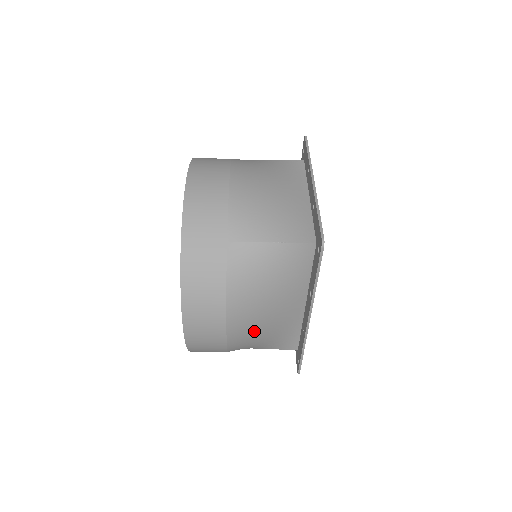
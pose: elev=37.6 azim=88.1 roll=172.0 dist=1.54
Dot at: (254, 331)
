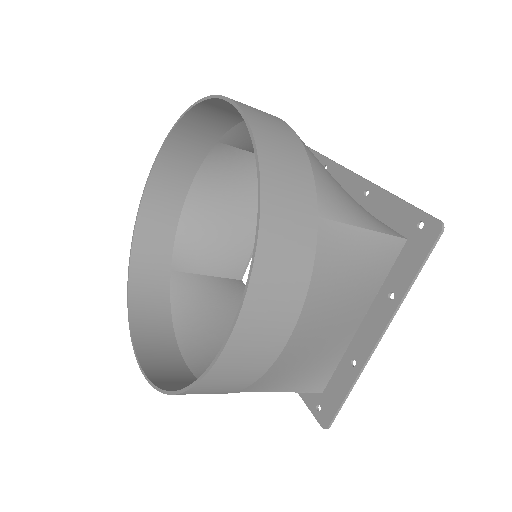
Dot at: (209, 336)
